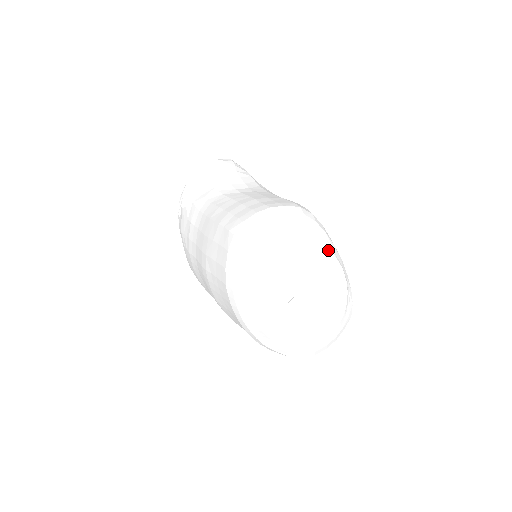
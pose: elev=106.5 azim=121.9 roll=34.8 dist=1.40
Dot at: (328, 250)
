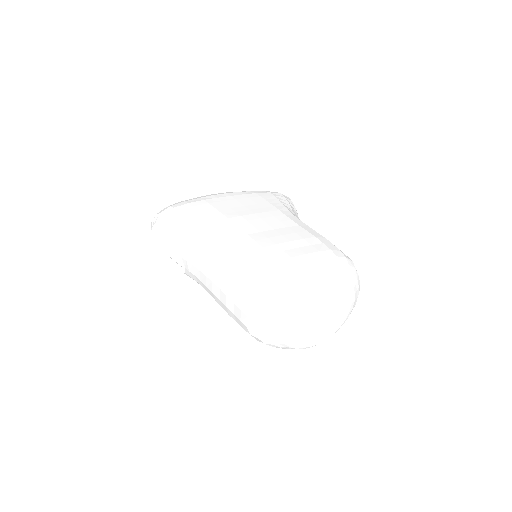
Dot at: (307, 288)
